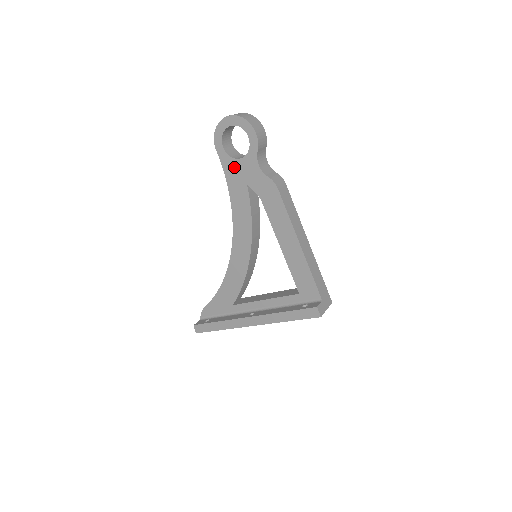
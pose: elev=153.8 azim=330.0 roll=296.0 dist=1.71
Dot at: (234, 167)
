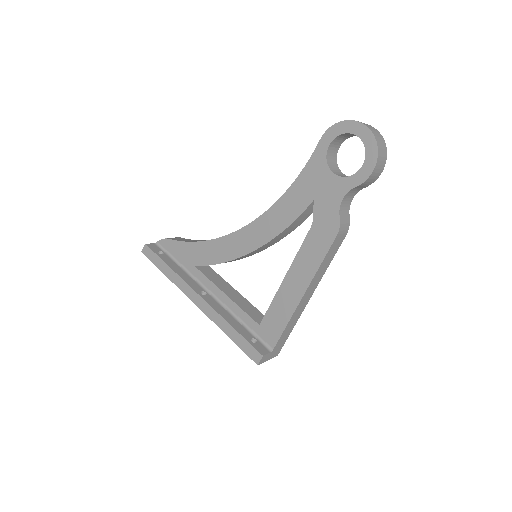
Dot at: (320, 172)
